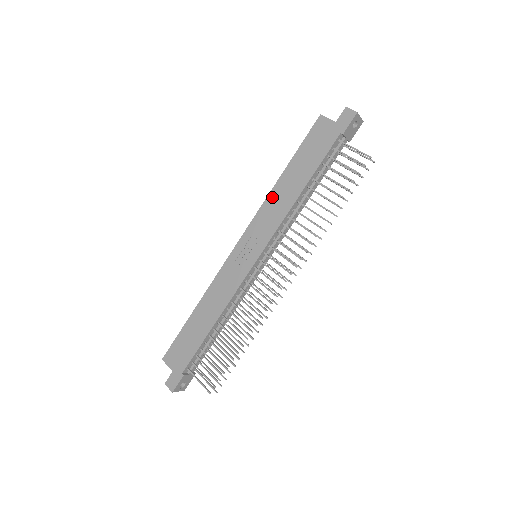
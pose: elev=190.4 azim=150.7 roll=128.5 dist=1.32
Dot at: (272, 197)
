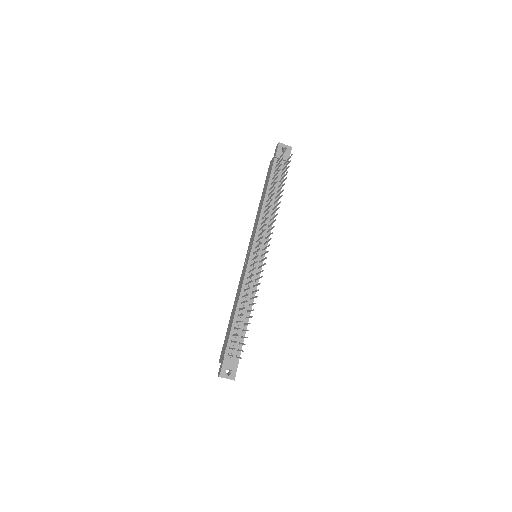
Dot at: (256, 217)
